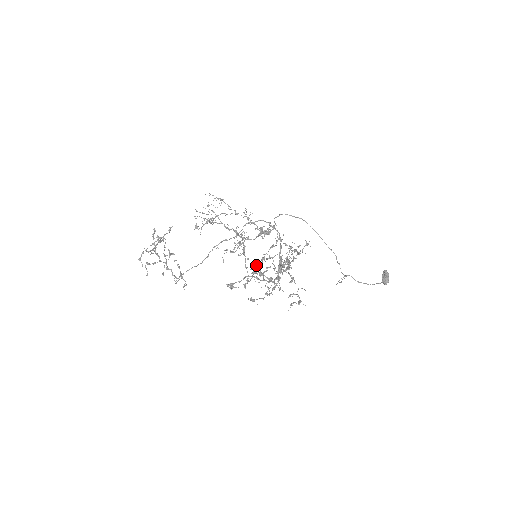
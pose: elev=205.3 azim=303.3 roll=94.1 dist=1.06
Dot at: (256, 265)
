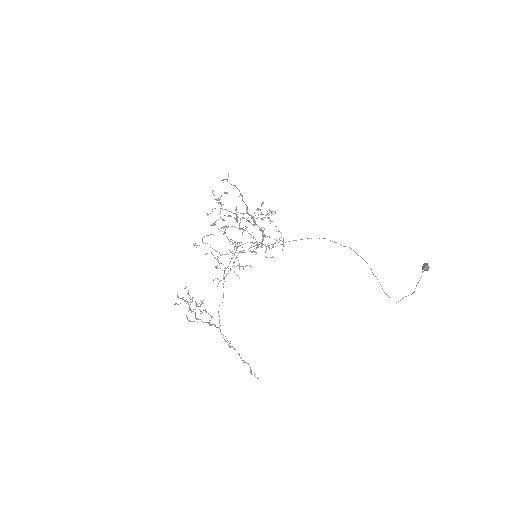
Dot at: (253, 251)
